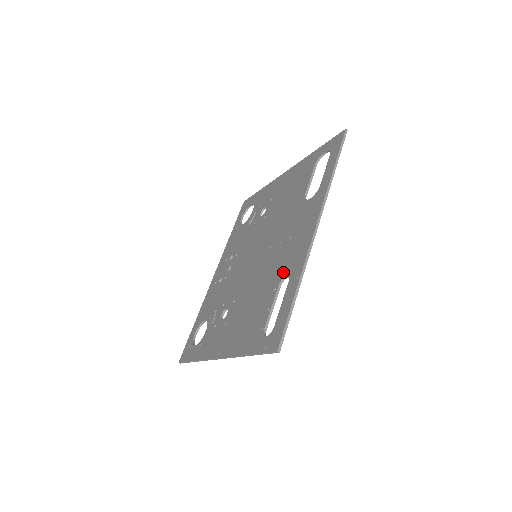
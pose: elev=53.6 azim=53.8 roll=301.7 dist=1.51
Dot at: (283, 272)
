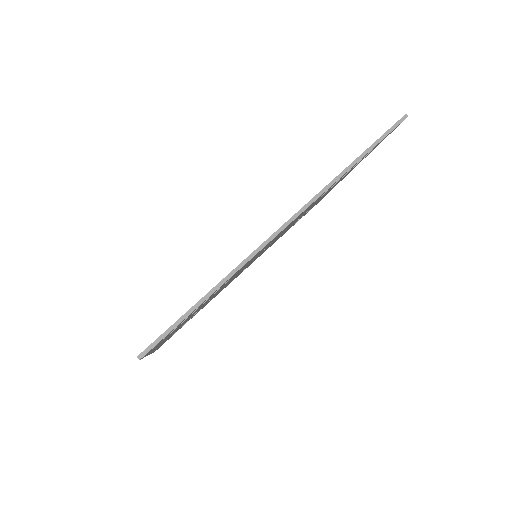
Dot at: occluded
